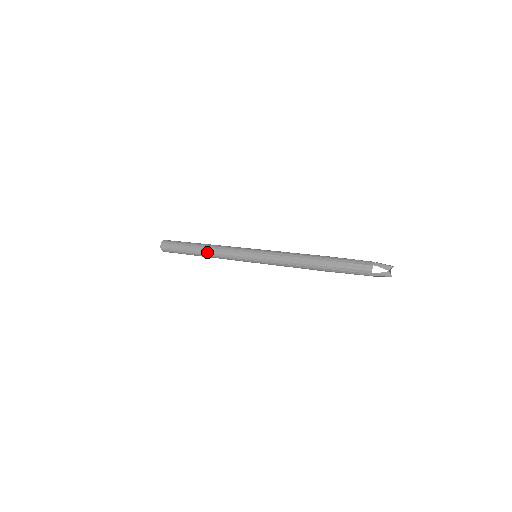
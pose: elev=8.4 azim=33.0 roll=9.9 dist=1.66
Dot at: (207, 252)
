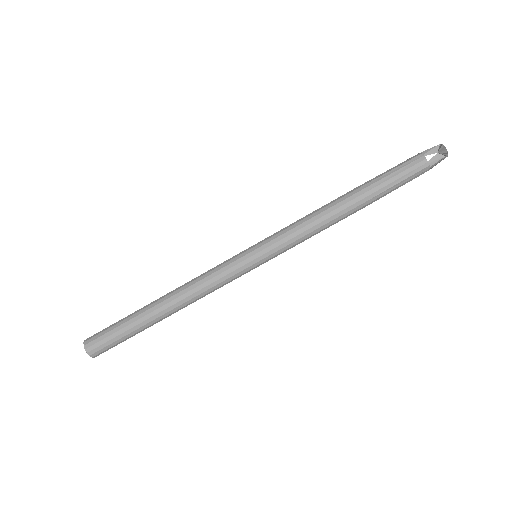
Dot at: (180, 305)
